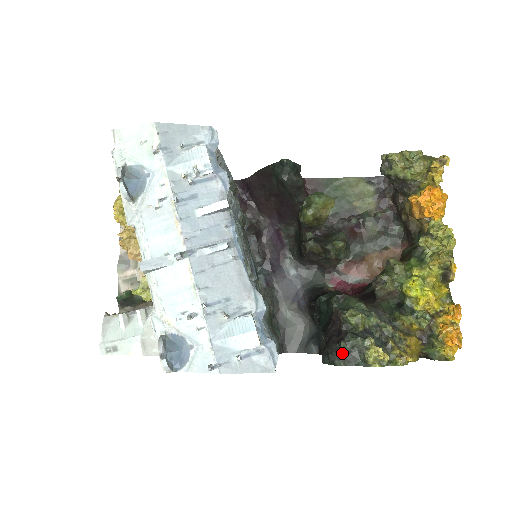
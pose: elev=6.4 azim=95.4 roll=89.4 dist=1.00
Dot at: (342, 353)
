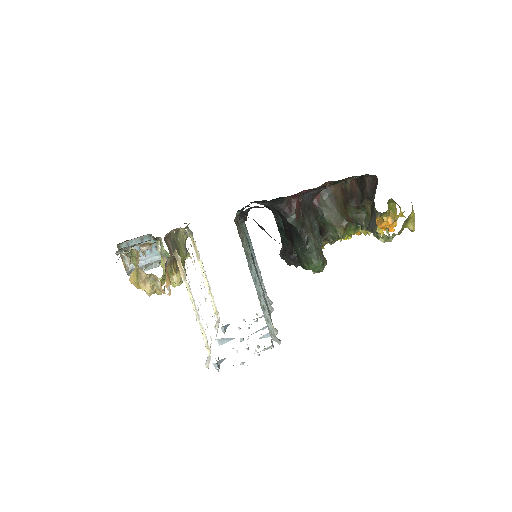
Dot at: (294, 265)
